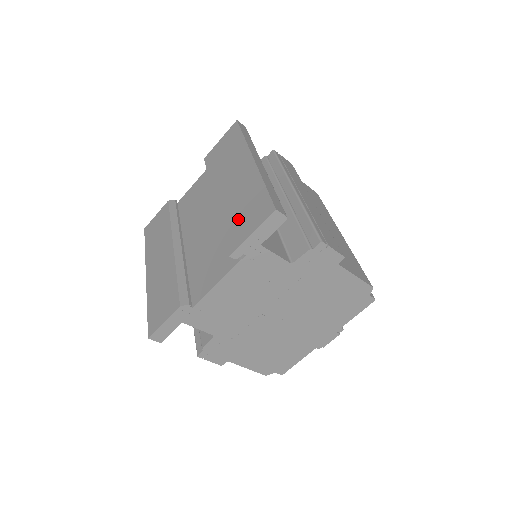
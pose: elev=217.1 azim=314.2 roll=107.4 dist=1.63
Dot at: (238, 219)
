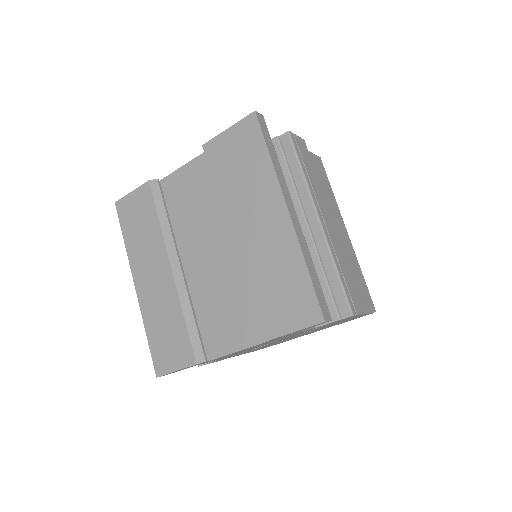
Dot at: (270, 297)
